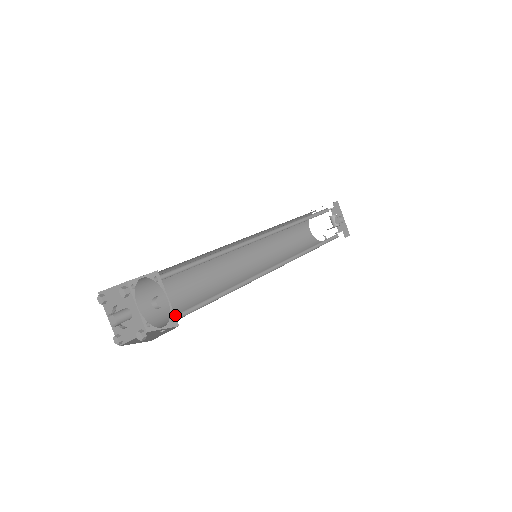
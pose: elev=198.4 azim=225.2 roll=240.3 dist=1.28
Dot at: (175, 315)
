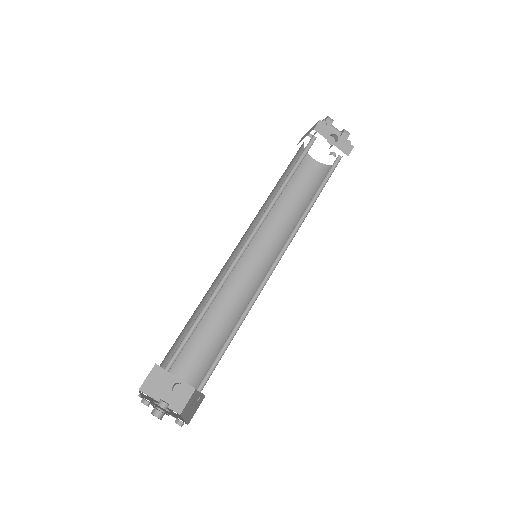
Dot at: (200, 384)
